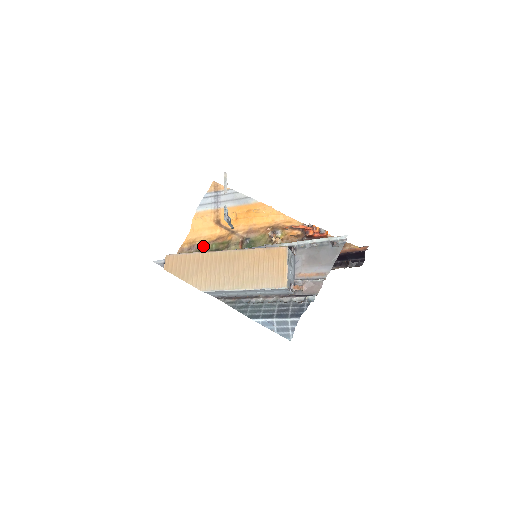
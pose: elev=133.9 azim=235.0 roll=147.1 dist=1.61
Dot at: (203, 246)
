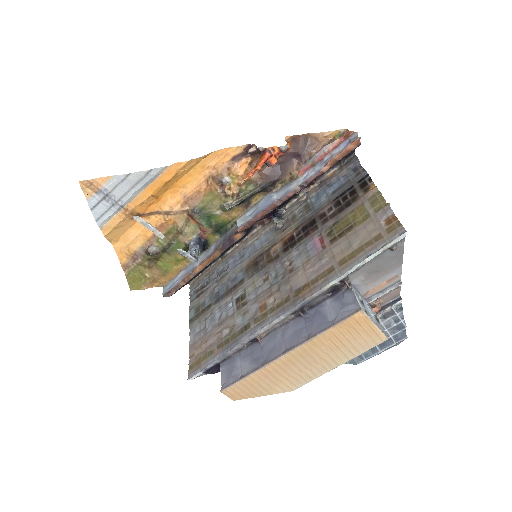
Dot at: (150, 252)
